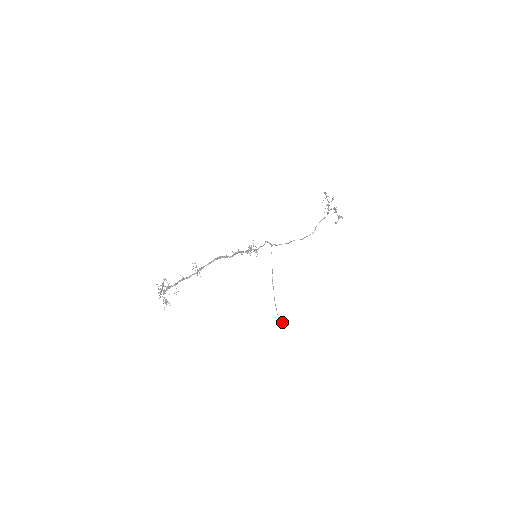
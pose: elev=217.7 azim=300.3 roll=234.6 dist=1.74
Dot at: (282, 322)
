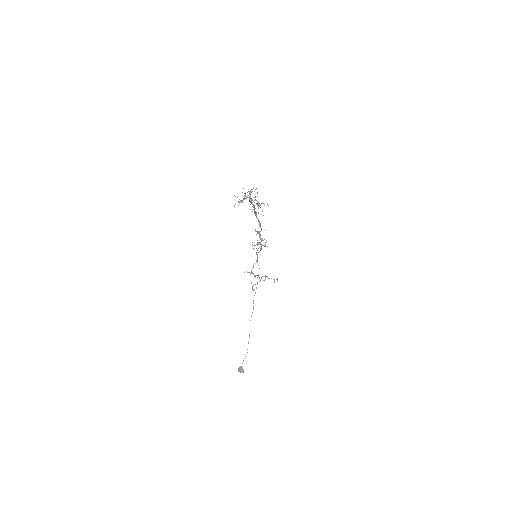
Dot at: occluded
